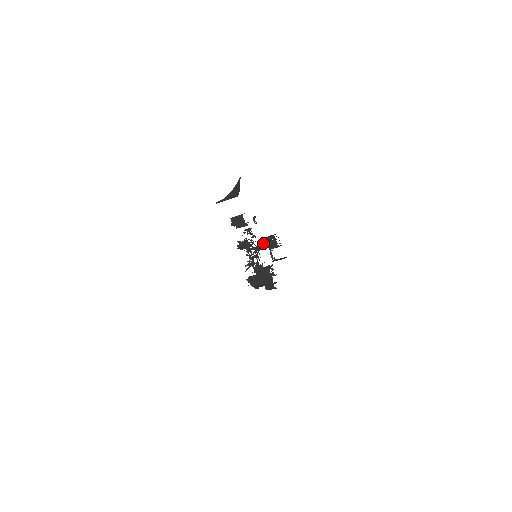
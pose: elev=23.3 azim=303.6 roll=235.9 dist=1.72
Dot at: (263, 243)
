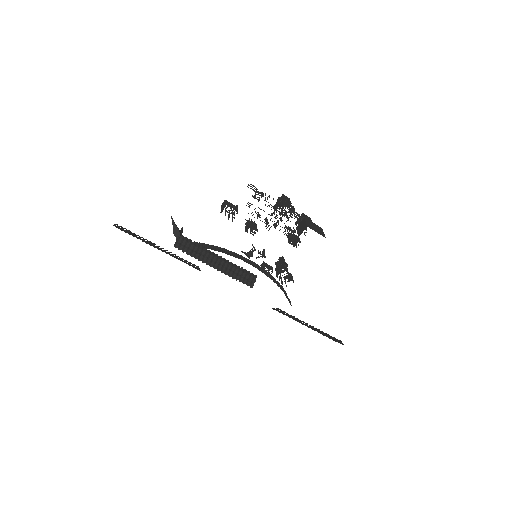
Dot at: occluded
